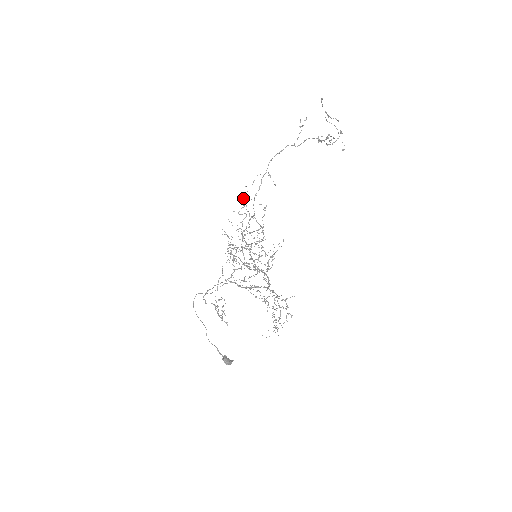
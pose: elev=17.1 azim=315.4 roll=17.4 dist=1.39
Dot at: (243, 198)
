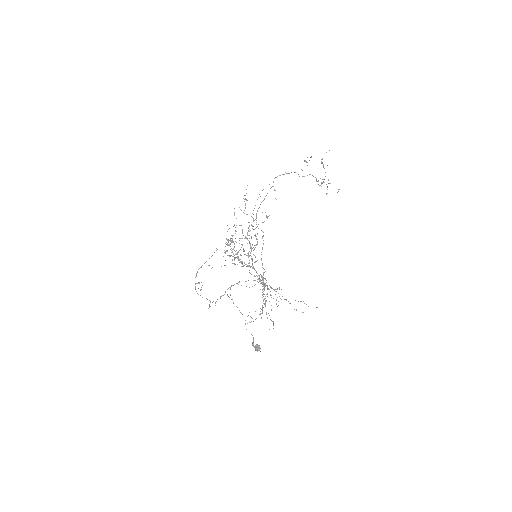
Dot at: (245, 198)
